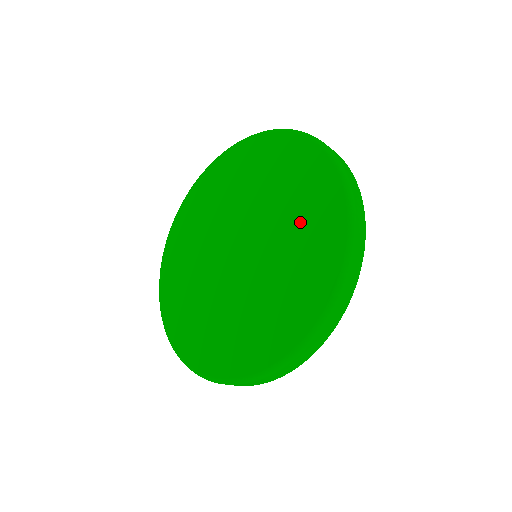
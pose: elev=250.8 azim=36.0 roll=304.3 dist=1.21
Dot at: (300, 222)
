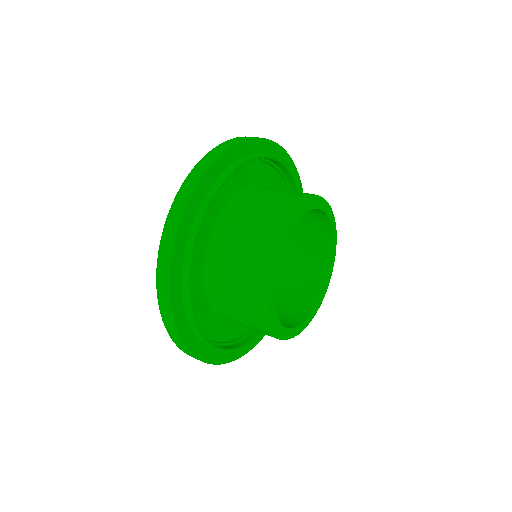
Dot at: occluded
